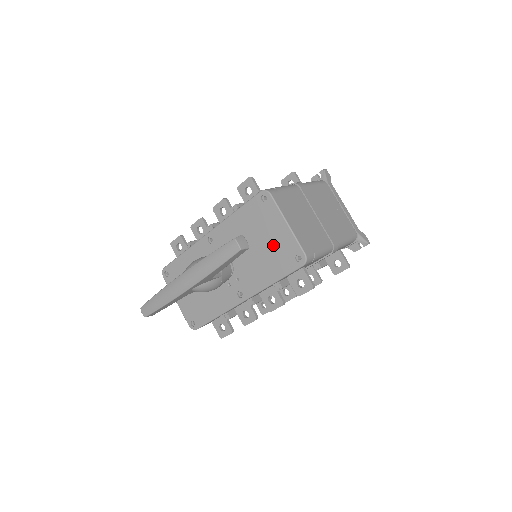
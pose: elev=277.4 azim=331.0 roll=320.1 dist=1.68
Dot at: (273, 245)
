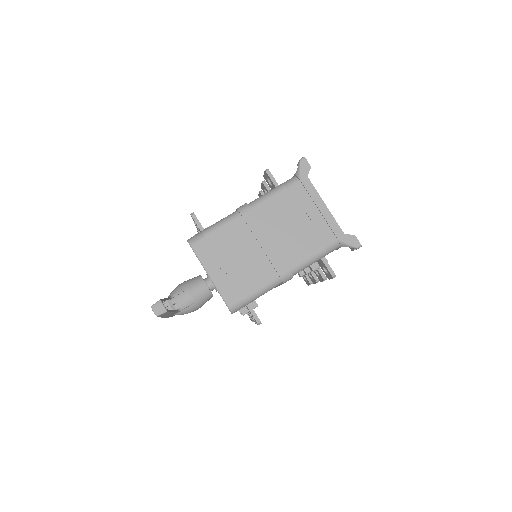
Dot at: occluded
